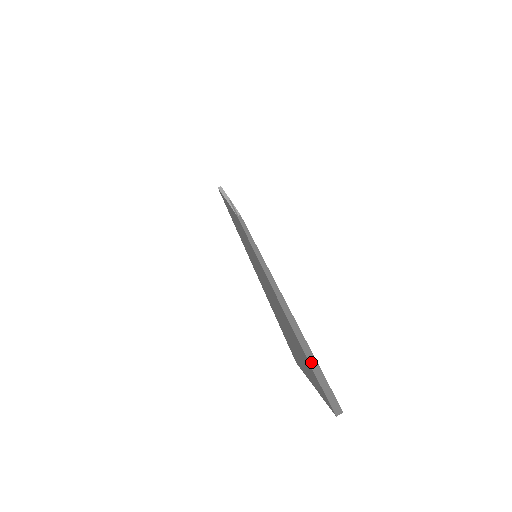
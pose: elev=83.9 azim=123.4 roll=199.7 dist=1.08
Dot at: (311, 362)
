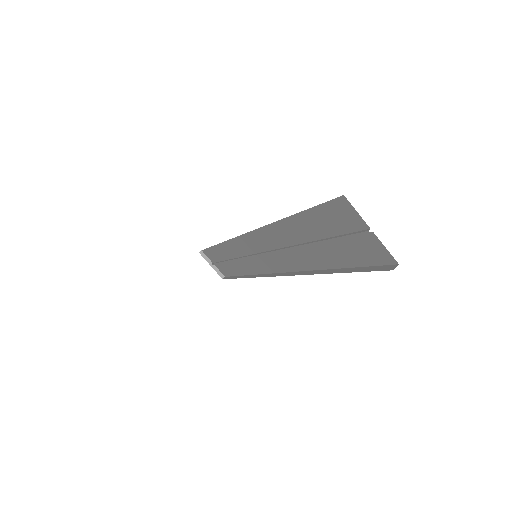
Dot at: (349, 233)
